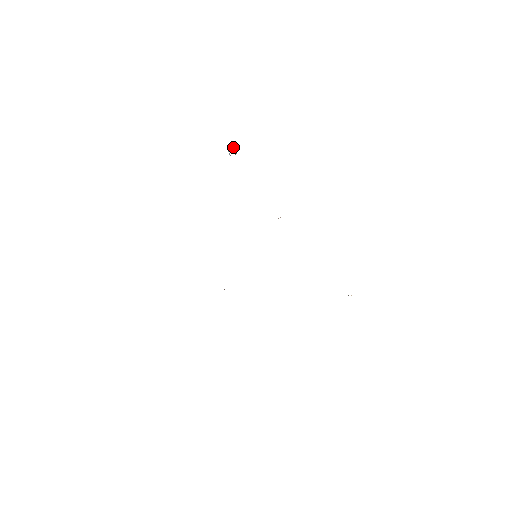
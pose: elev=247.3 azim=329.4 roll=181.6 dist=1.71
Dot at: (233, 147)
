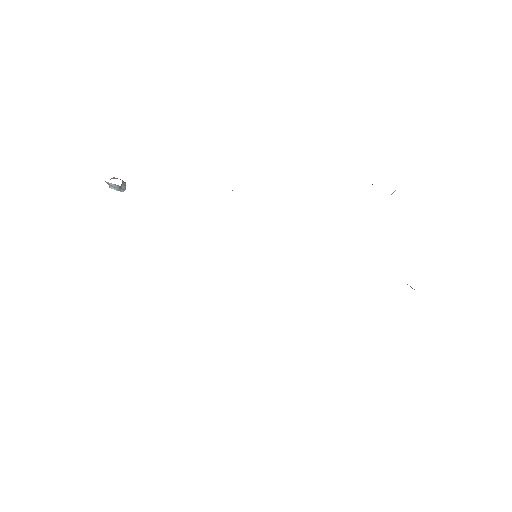
Dot at: occluded
